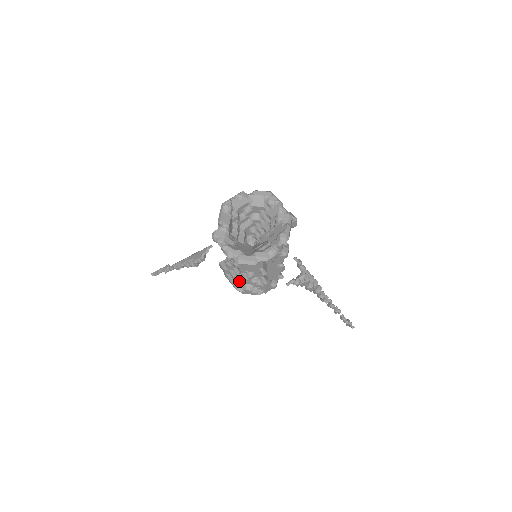
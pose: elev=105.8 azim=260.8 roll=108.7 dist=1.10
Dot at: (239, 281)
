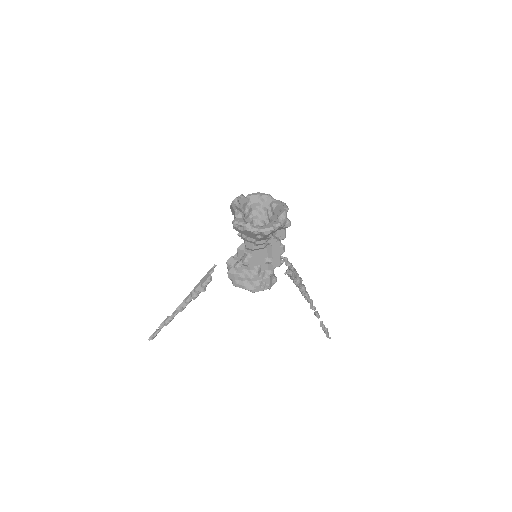
Dot at: (248, 281)
